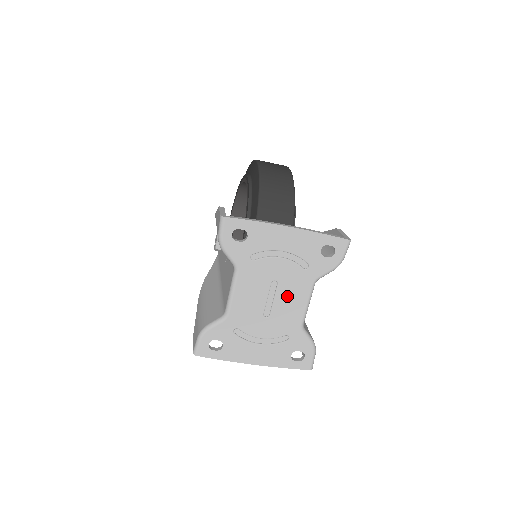
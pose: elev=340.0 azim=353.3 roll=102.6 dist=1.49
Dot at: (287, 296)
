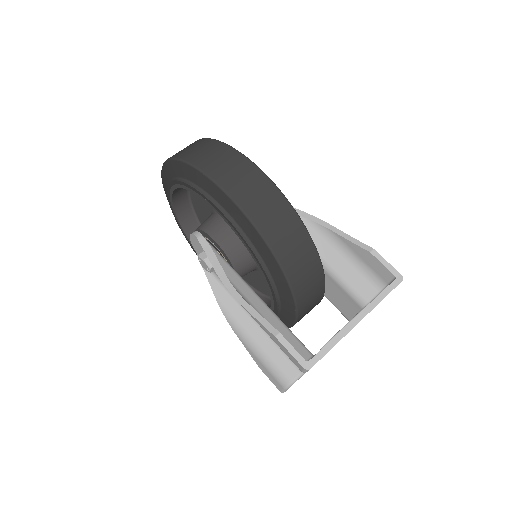
Dot at: occluded
